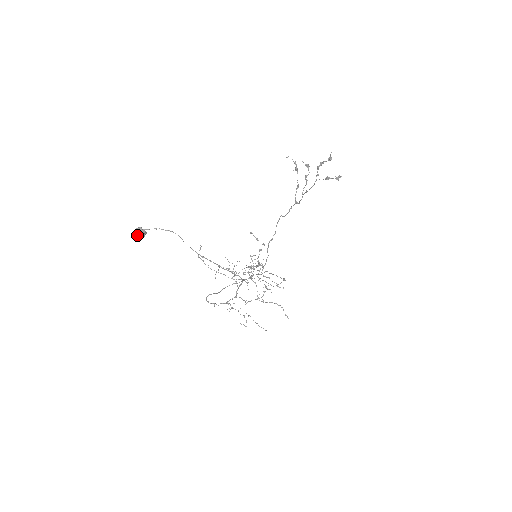
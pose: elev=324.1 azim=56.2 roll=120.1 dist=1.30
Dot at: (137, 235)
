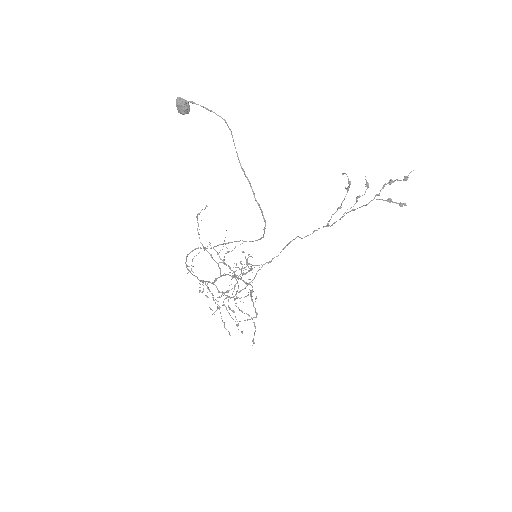
Dot at: (179, 104)
